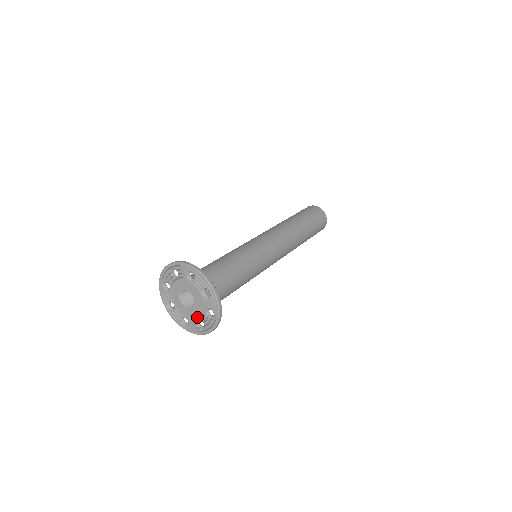
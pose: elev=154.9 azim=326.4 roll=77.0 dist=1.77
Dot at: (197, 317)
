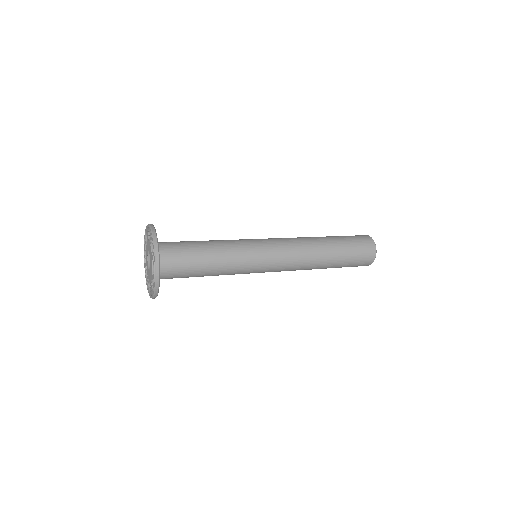
Dot at: (151, 277)
